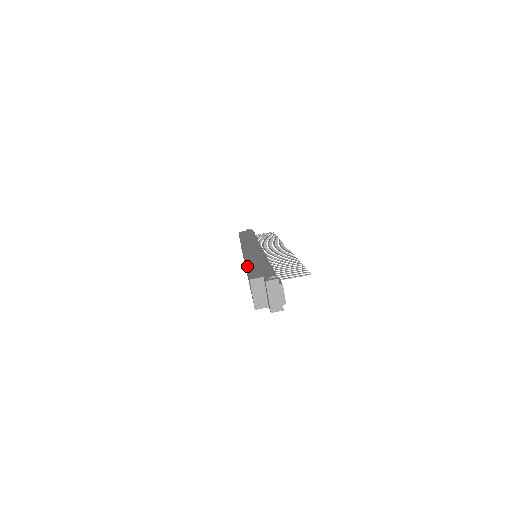
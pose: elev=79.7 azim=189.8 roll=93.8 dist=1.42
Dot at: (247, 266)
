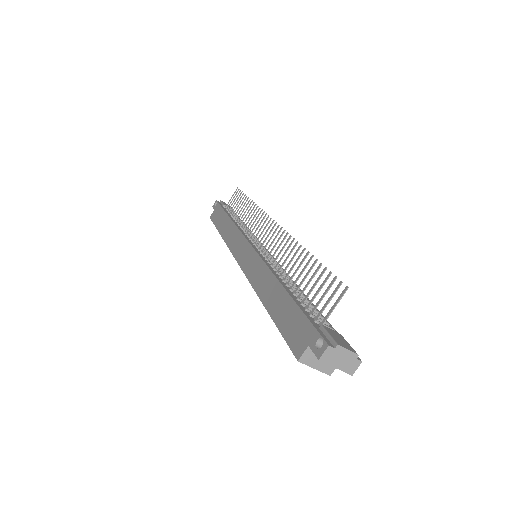
Dot at: (272, 318)
